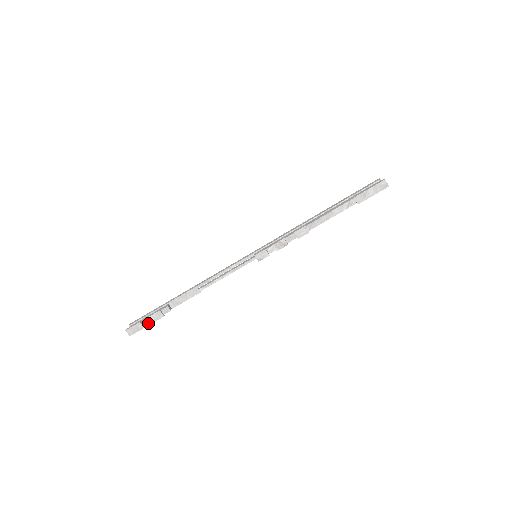
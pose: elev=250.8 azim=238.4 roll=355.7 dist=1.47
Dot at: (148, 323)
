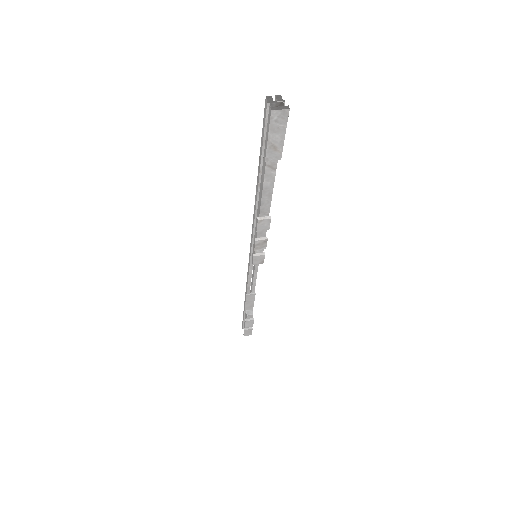
Dot at: occluded
